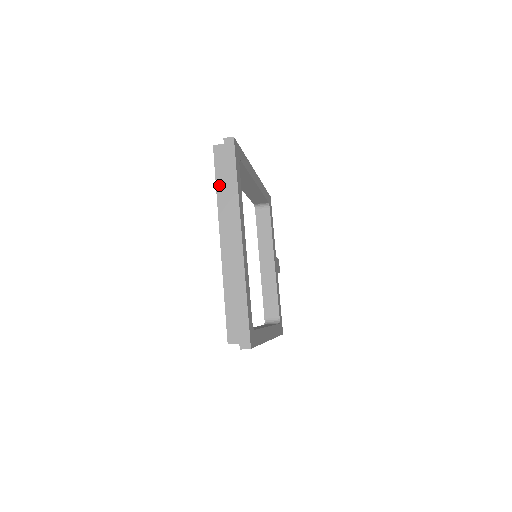
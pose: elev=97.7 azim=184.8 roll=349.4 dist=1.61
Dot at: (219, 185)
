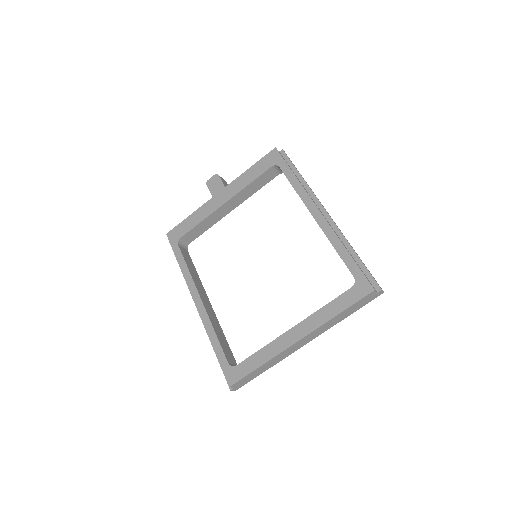
Dot at: (343, 313)
